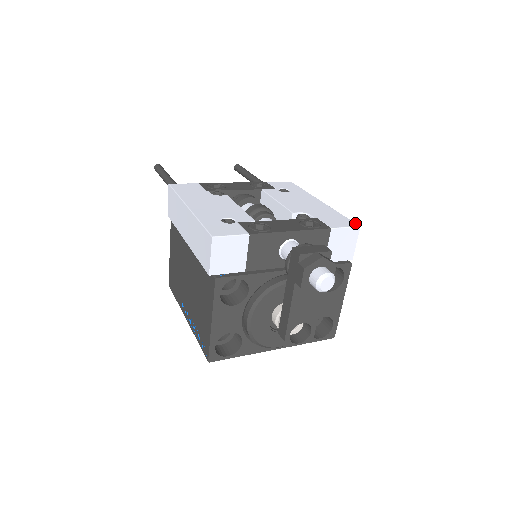
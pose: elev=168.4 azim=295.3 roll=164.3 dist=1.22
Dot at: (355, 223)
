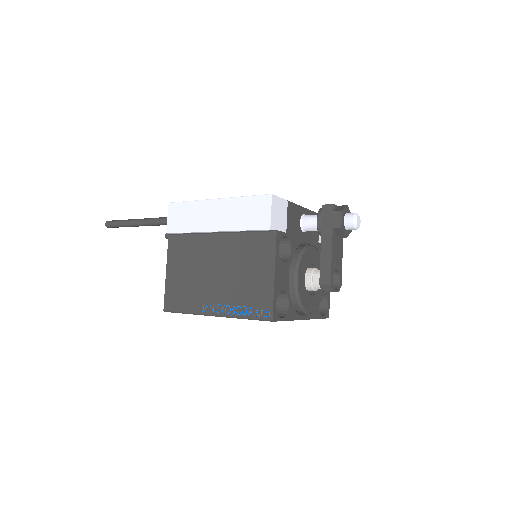
Dot at: occluded
